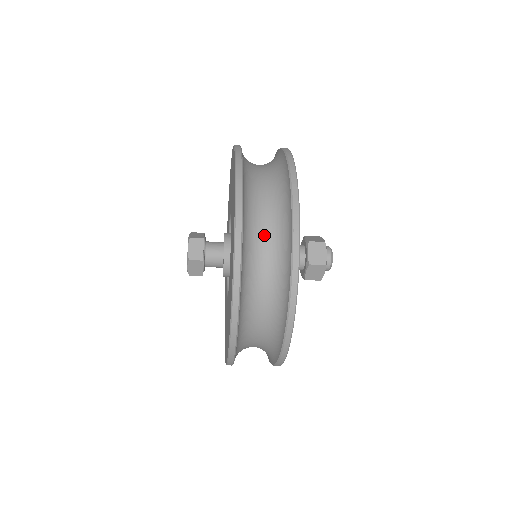
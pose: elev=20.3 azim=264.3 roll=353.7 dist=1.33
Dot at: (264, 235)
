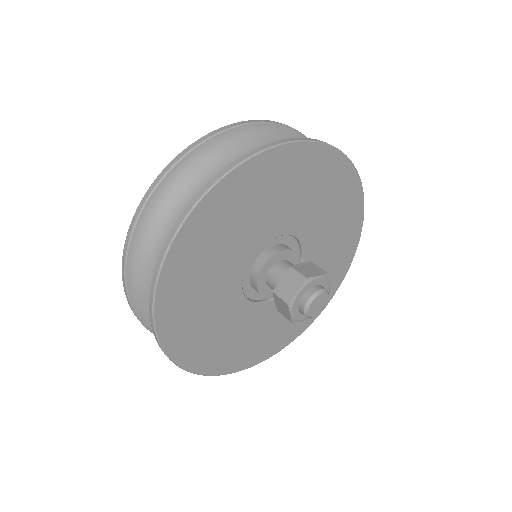
Dot at: occluded
